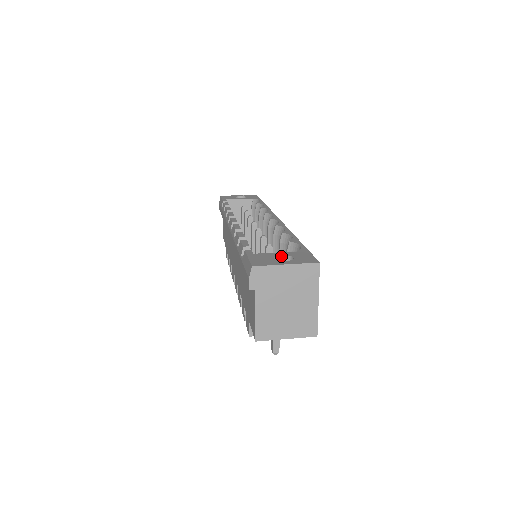
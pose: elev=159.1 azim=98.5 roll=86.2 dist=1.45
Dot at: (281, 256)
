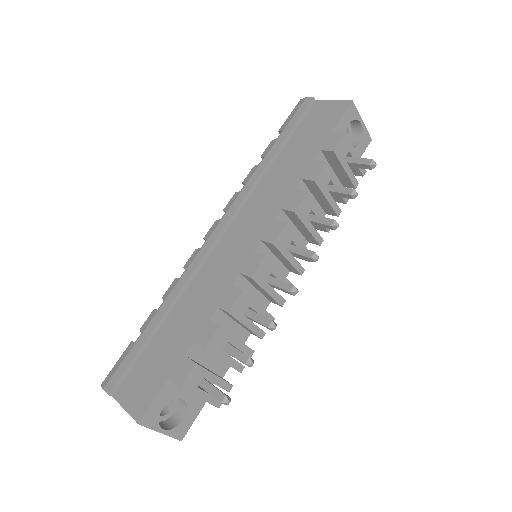
Dot at: occluded
